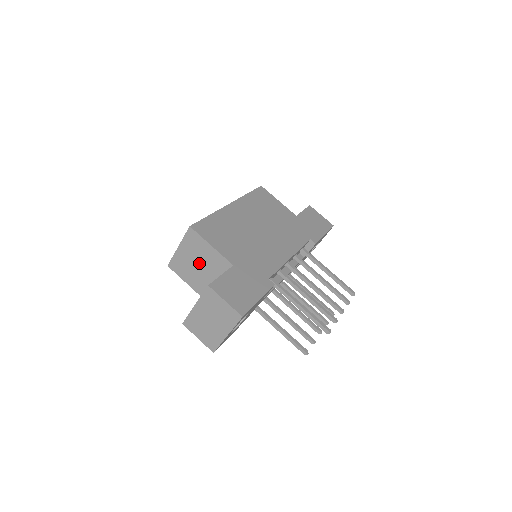
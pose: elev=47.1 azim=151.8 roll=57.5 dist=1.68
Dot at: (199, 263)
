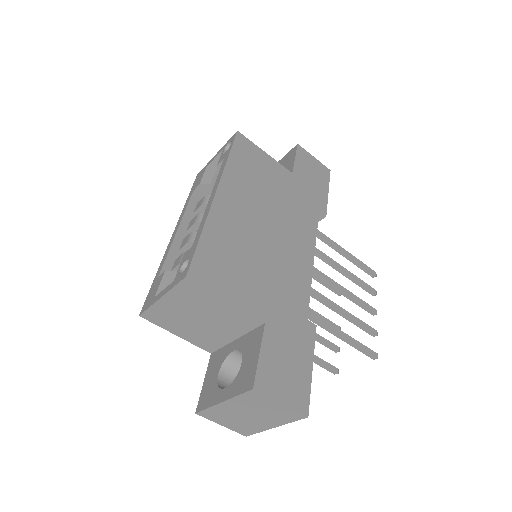
Dot at: (201, 317)
